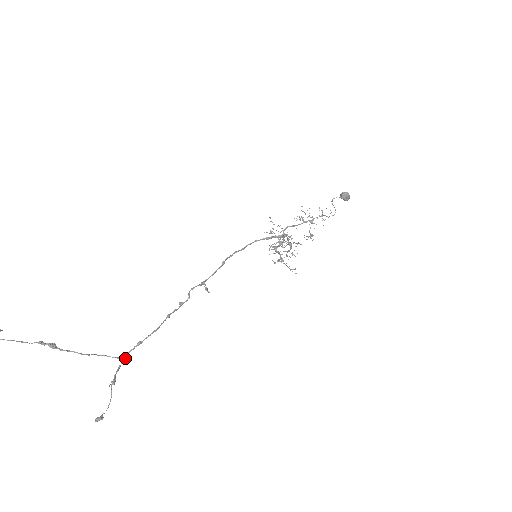
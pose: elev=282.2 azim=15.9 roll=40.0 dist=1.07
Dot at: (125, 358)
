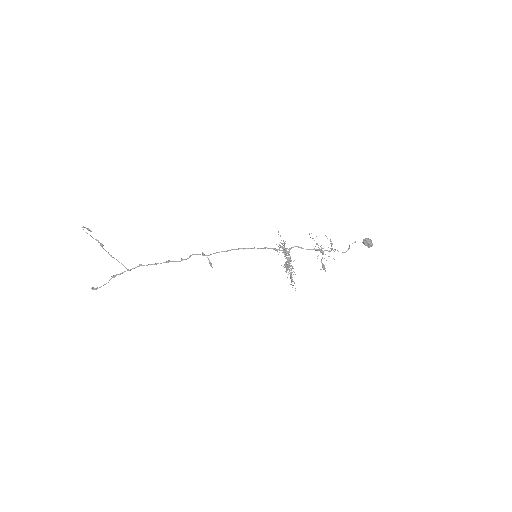
Dot at: (130, 270)
